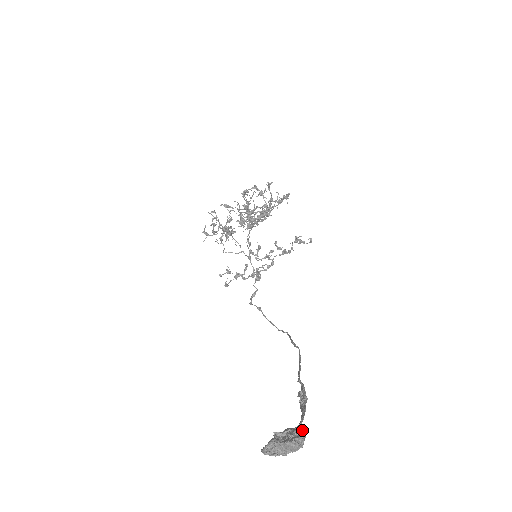
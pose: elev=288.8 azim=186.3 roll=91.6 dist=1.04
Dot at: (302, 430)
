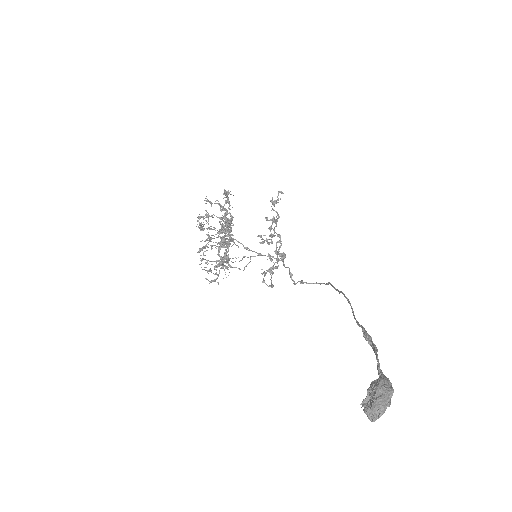
Dot at: (377, 380)
